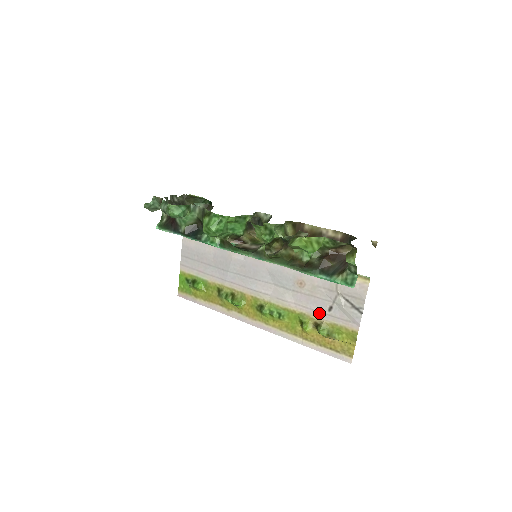
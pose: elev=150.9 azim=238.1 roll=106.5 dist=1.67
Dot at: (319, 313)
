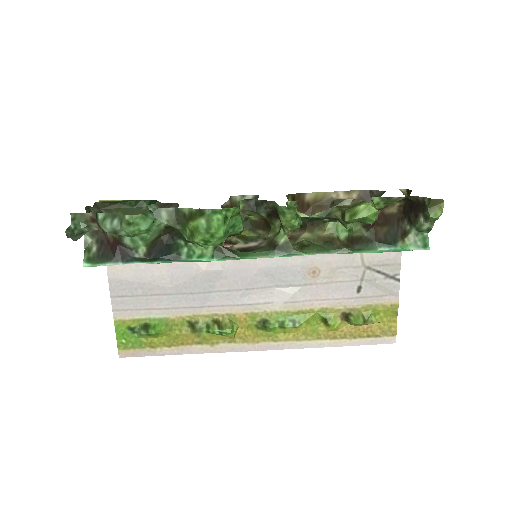
Dot at: (346, 300)
